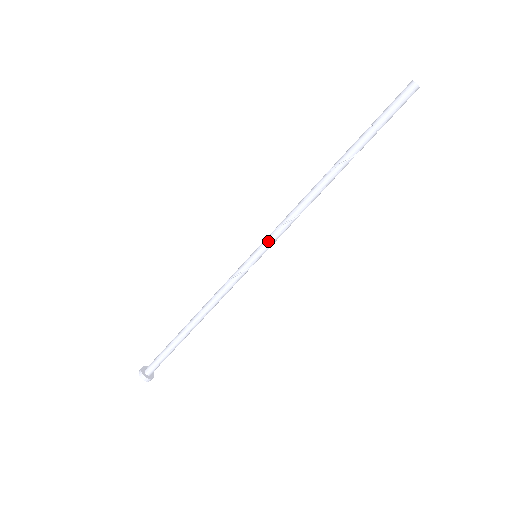
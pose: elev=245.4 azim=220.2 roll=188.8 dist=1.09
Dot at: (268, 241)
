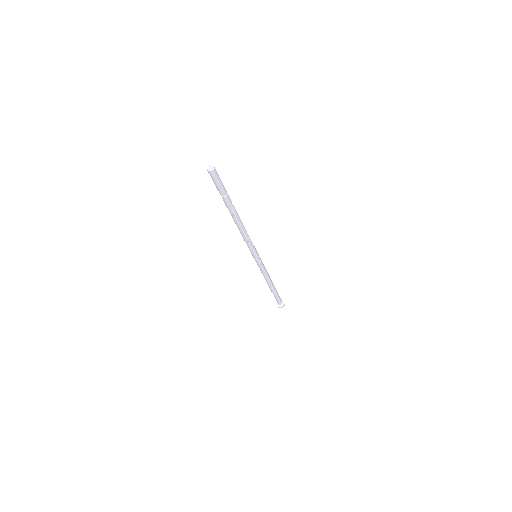
Dot at: (252, 252)
